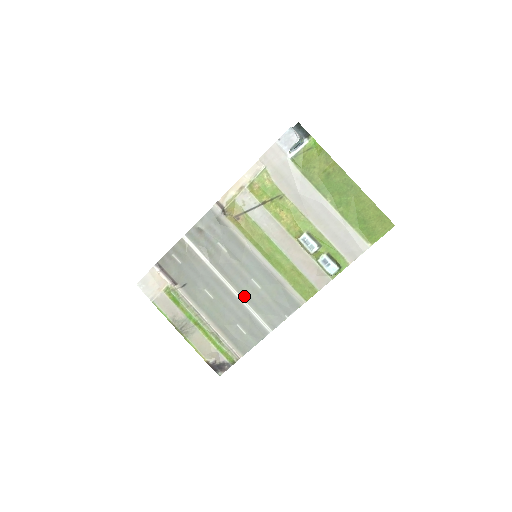
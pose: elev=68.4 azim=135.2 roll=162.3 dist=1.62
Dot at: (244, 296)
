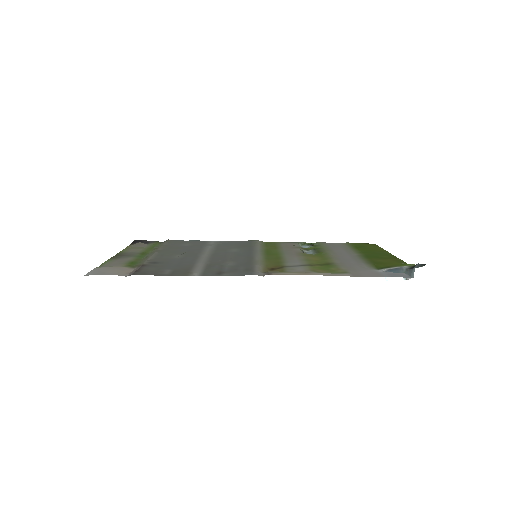
Dot at: (213, 250)
